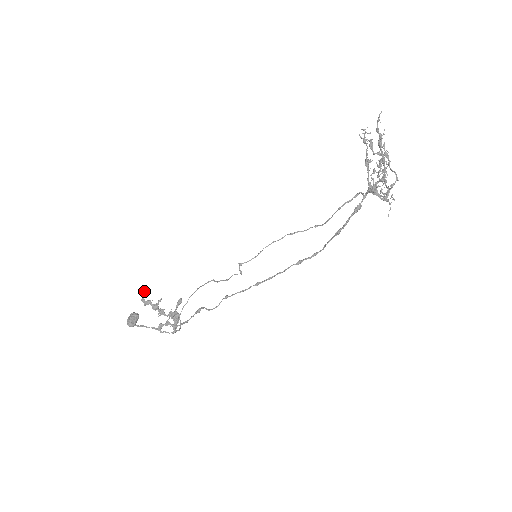
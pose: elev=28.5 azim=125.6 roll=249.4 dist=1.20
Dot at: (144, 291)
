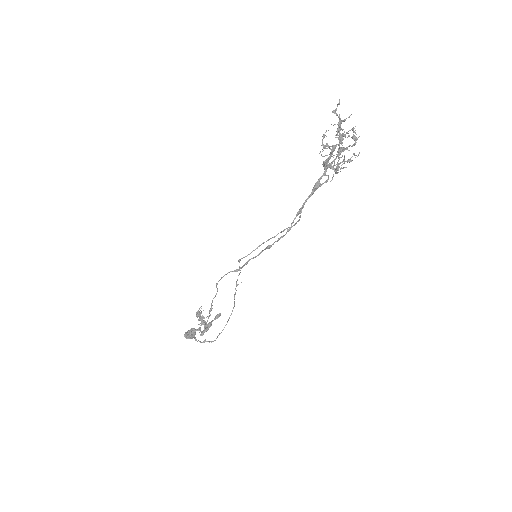
Dot at: (201, 306)
